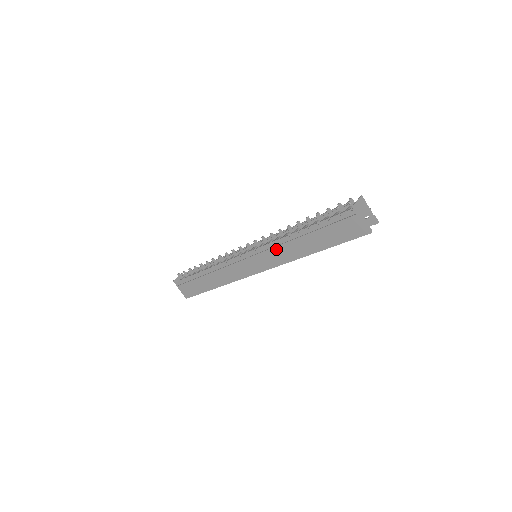
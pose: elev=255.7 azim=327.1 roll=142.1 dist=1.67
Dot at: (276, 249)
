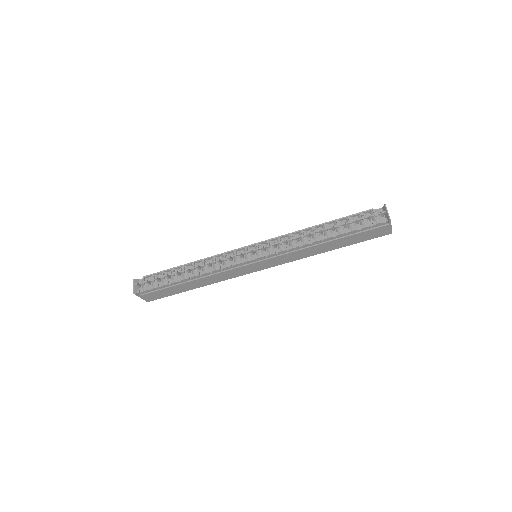
Dot at: (293, 253)
